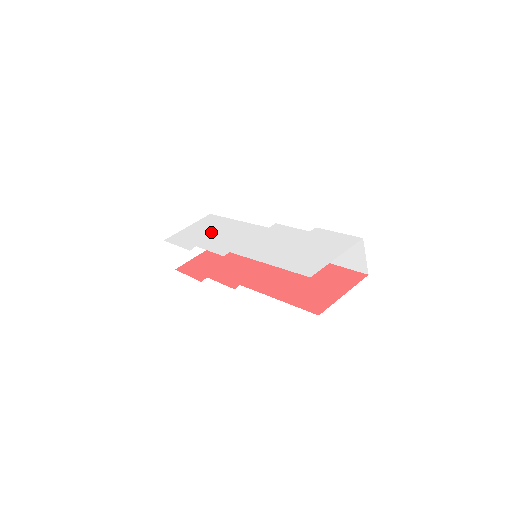
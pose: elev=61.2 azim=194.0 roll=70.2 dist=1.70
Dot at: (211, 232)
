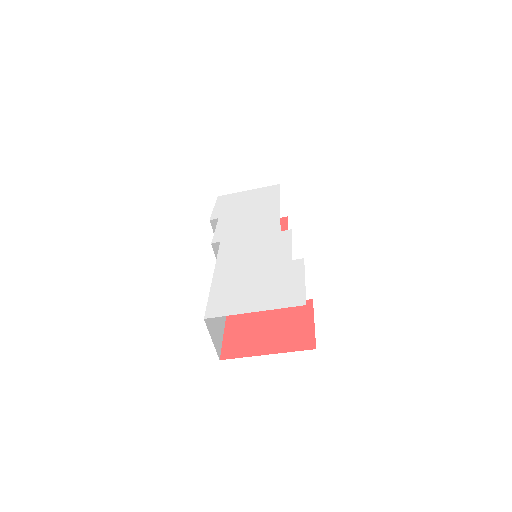
Dot at: (247, 208)
